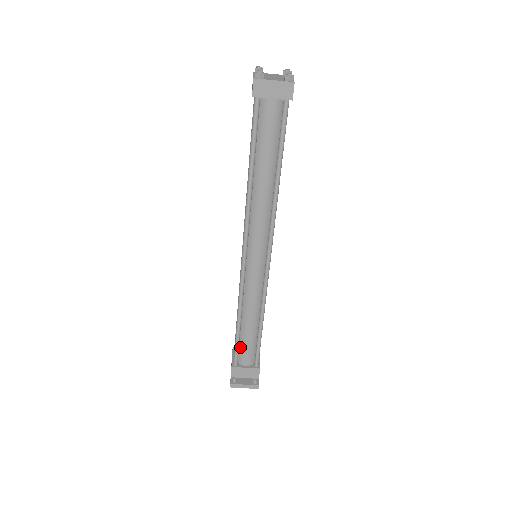
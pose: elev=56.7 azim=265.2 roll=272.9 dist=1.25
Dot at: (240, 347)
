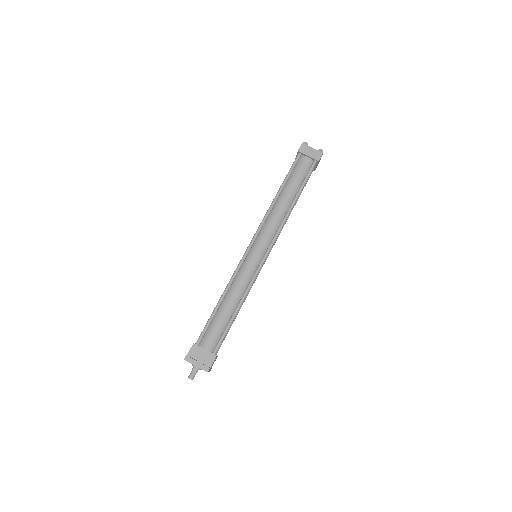
Dot at: (209, 328)
